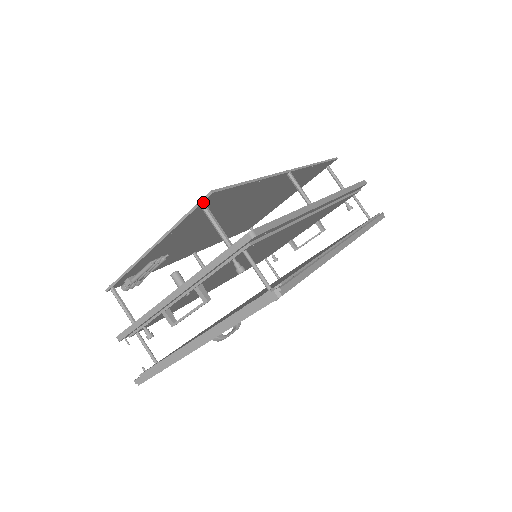
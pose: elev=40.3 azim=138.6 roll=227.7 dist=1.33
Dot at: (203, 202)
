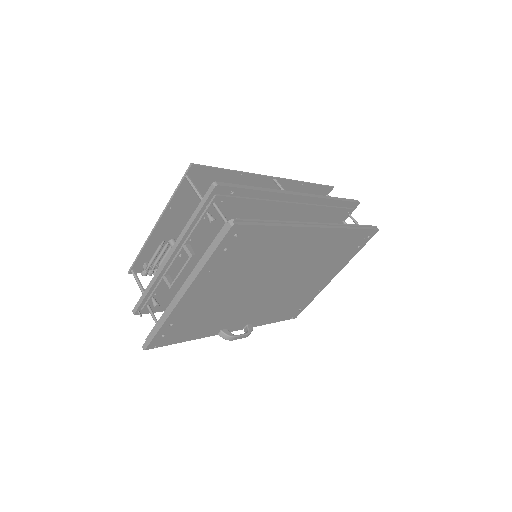
Dot at: (187, 175)
